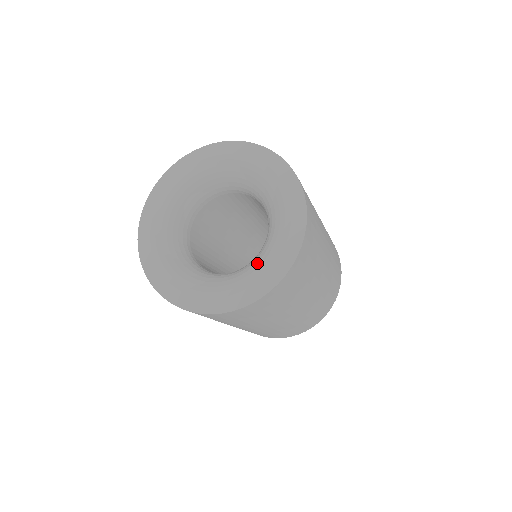
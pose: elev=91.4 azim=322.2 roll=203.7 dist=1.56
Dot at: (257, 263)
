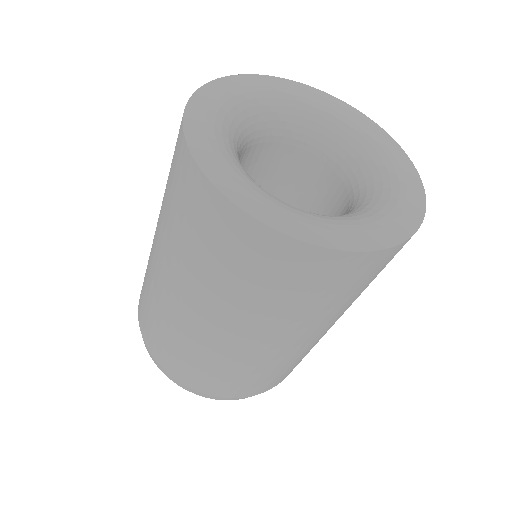
Dot at: (360, 215)
